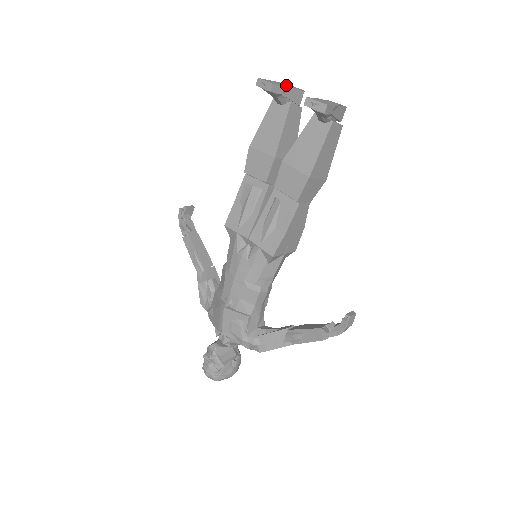
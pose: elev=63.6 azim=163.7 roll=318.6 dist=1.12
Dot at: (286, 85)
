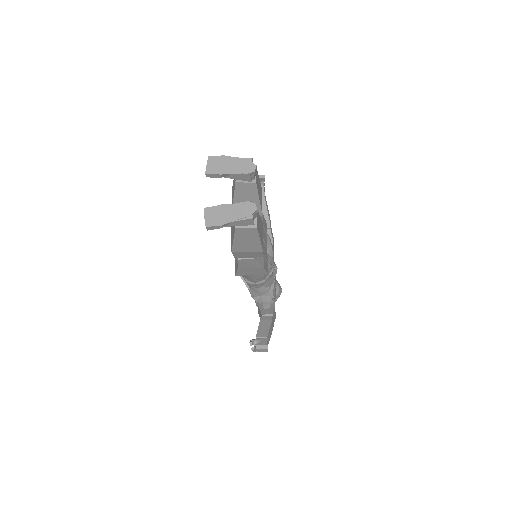
Dot at: (233, 166)
